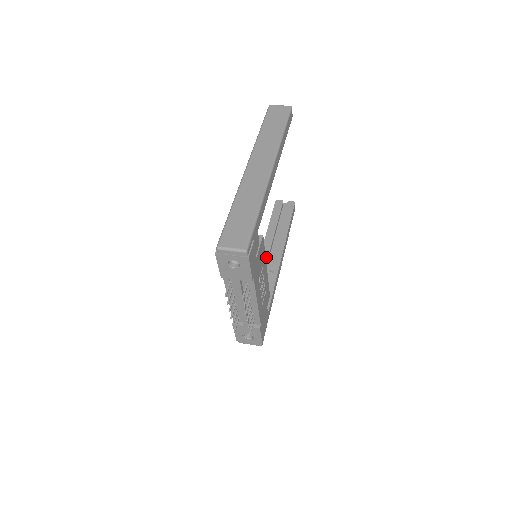
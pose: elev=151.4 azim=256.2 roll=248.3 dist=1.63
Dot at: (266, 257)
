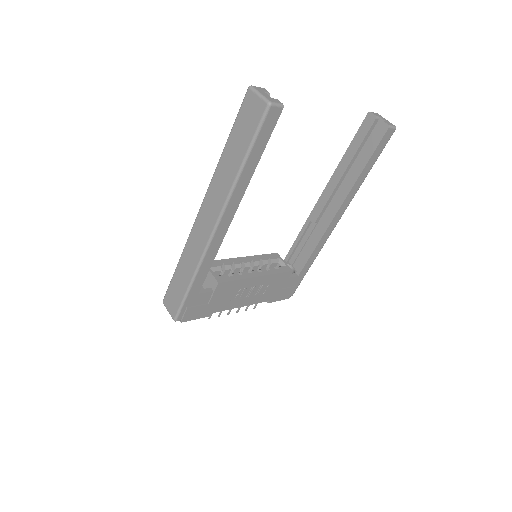
Dot at: (321, 208)
